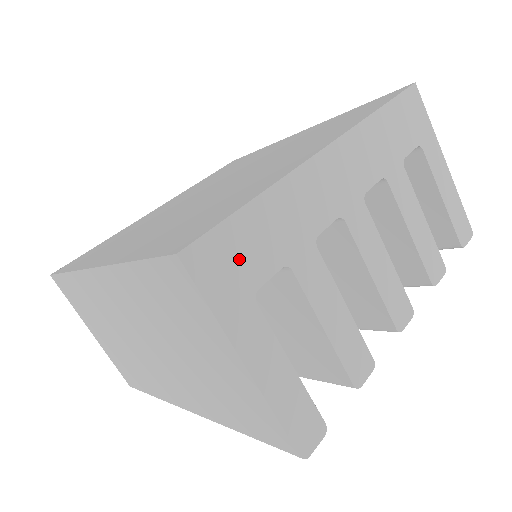
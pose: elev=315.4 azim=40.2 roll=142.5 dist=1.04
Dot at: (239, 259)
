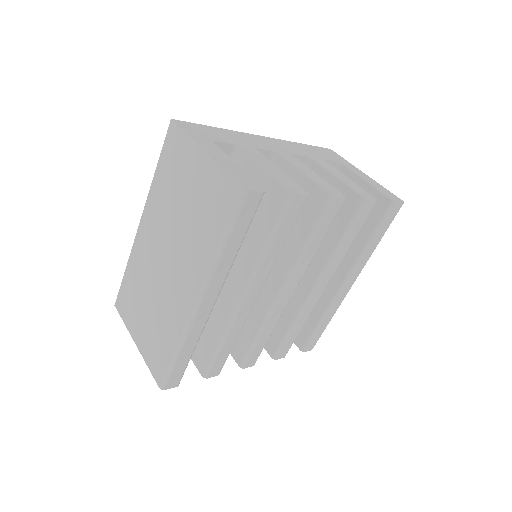
Dot at: (205, 133)
